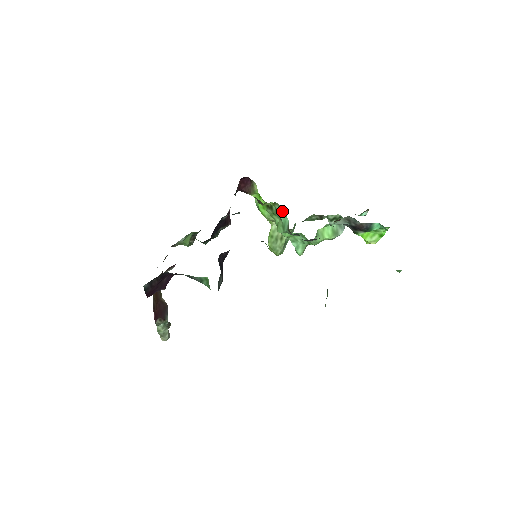
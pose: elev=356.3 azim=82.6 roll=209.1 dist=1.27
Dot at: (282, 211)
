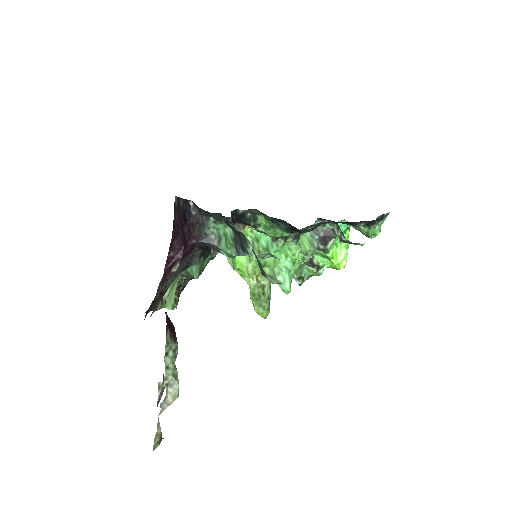
Dot at: occluded
